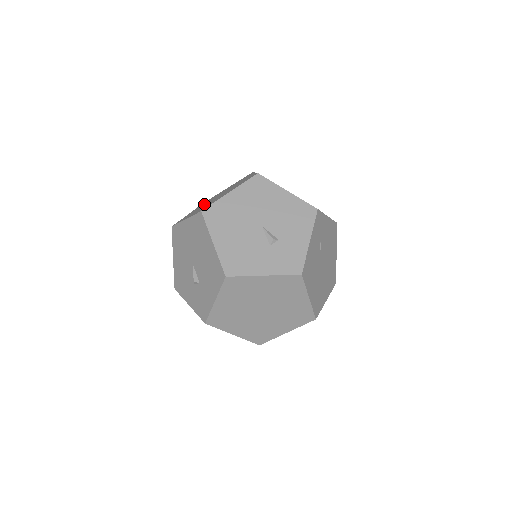
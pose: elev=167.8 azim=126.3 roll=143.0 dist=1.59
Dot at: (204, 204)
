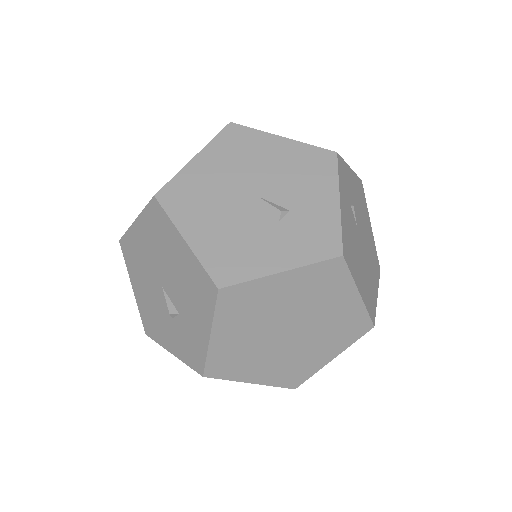
Dot at: occluded
